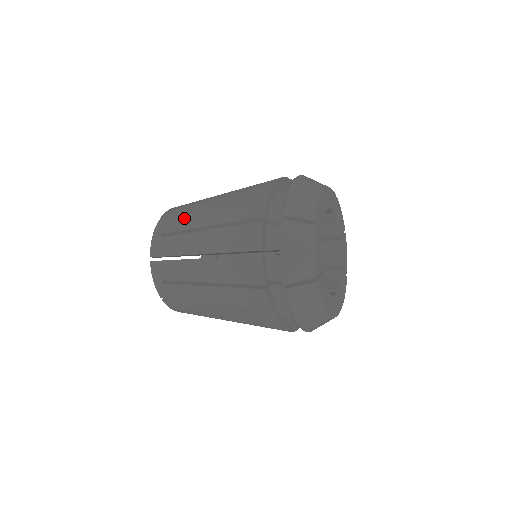
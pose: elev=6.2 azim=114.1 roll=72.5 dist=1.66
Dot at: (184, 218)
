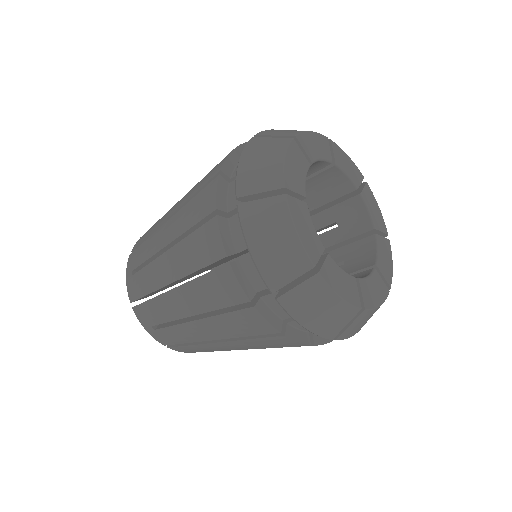
Dot at: (148, 243)
